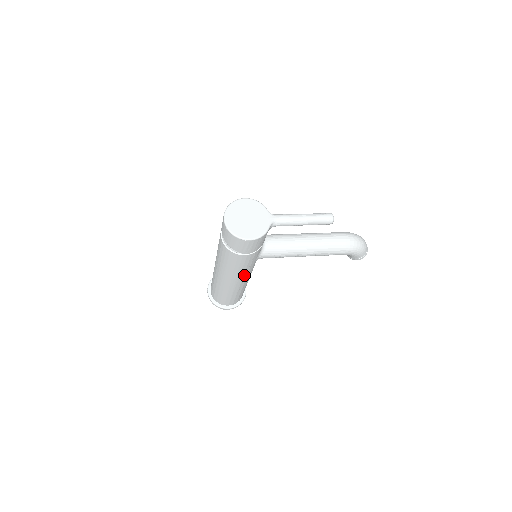
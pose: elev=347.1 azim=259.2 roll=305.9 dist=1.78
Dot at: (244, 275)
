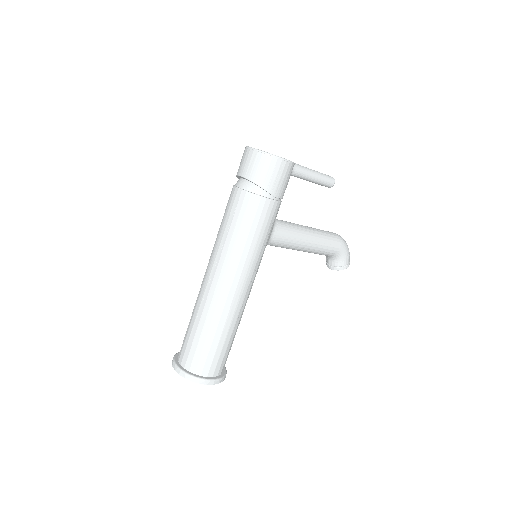
Dot at: (255, 267)
